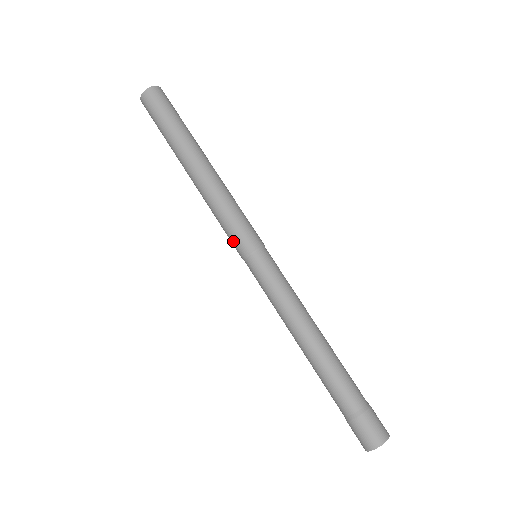
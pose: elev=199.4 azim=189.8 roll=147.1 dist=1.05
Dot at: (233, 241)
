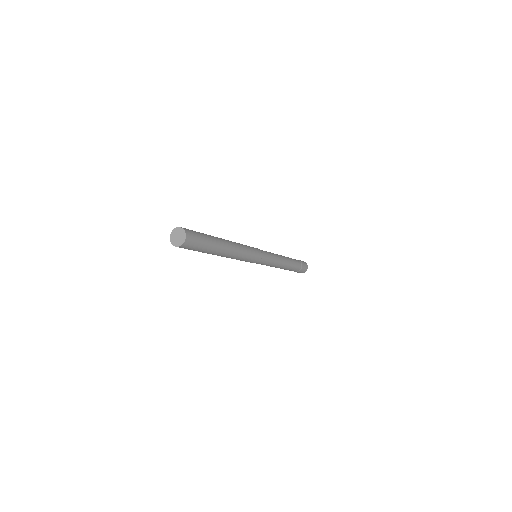
Dot at: (251, 262)
